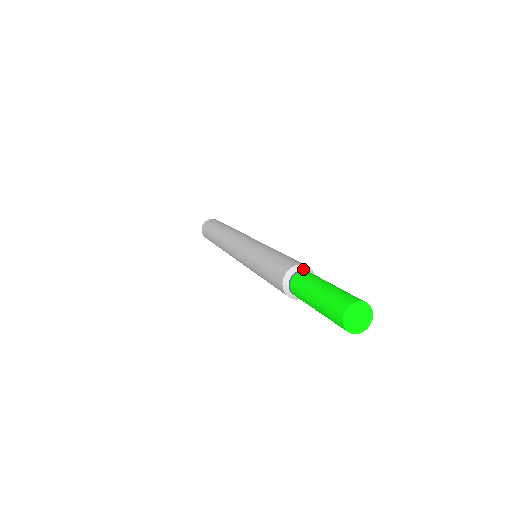
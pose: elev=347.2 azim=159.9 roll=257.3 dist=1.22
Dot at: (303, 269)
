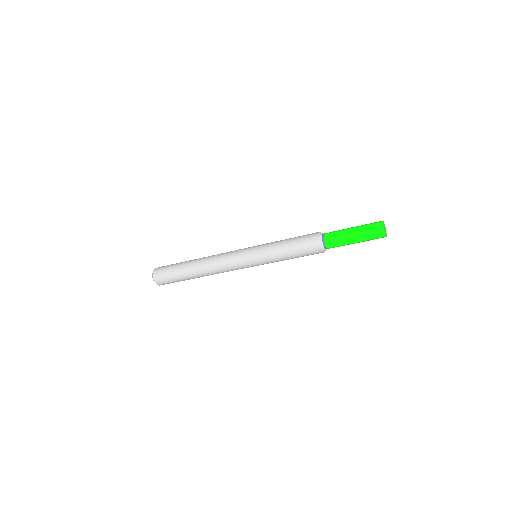
Dot at: occluded
